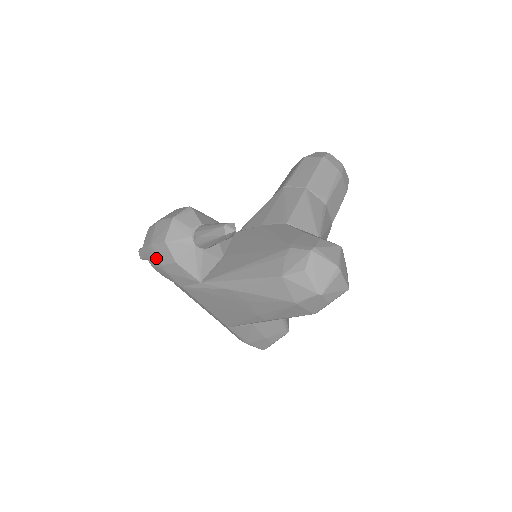
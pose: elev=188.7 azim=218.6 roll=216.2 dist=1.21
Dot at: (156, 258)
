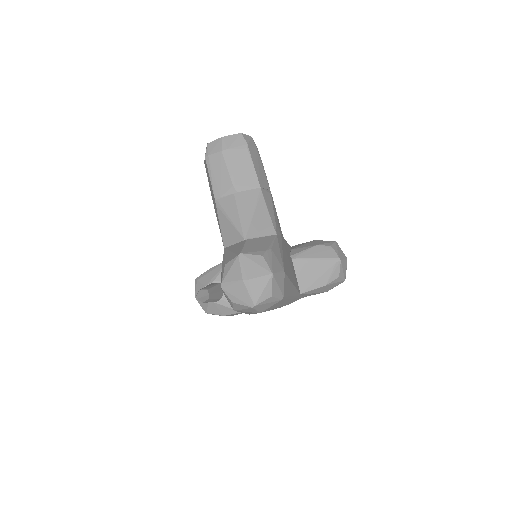
Dot at: occluded
